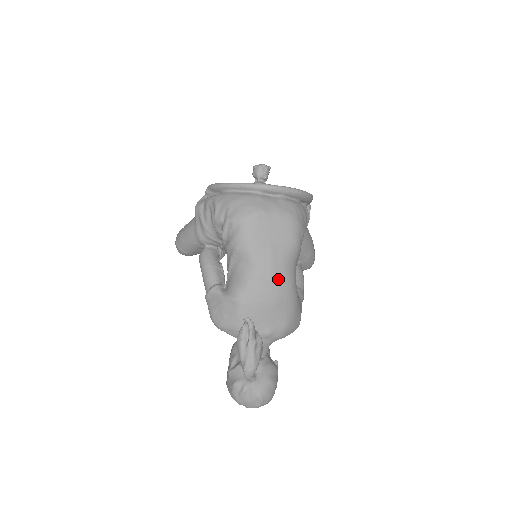
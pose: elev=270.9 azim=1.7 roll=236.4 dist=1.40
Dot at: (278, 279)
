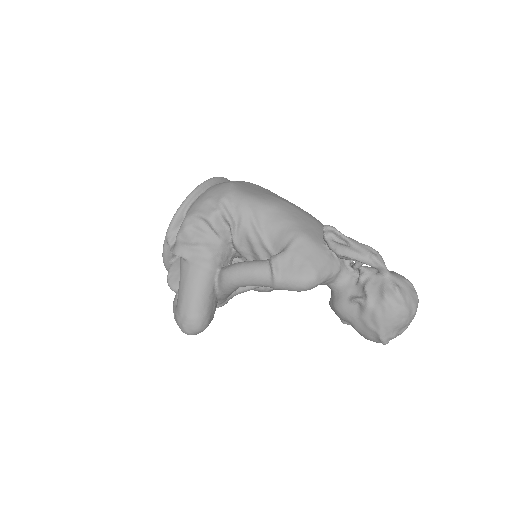
Dot at: (298, 208)
